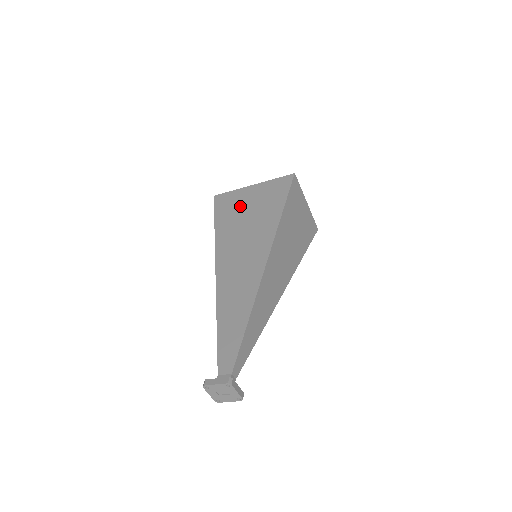
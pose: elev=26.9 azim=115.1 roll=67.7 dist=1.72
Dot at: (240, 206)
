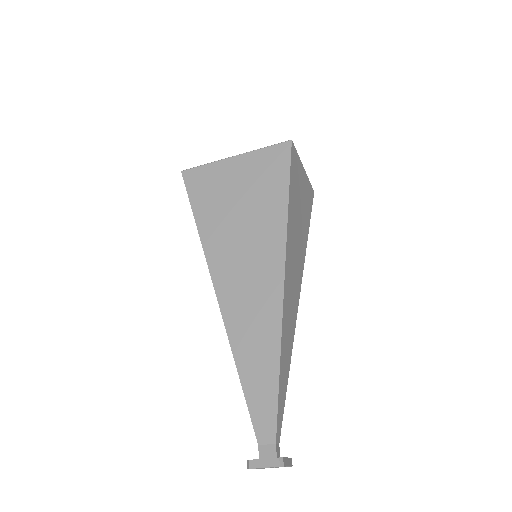
Dot at: (225, 192)
